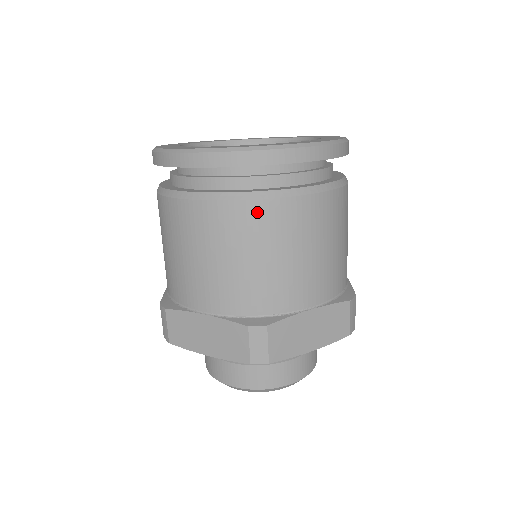
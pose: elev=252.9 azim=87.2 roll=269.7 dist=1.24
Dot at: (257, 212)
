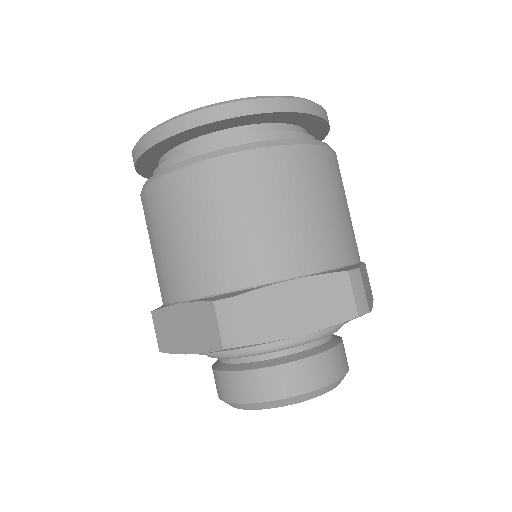
Dot at: (207, 173)
